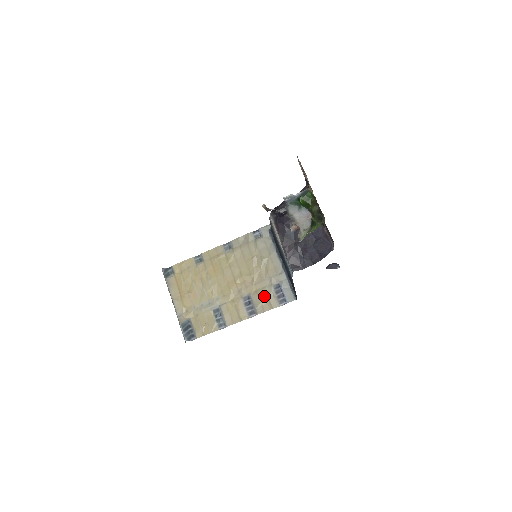
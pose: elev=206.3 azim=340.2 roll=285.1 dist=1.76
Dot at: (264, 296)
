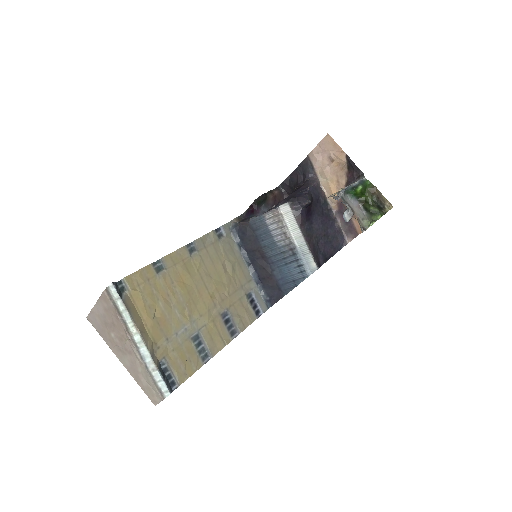
Dot at: (242, 309)
